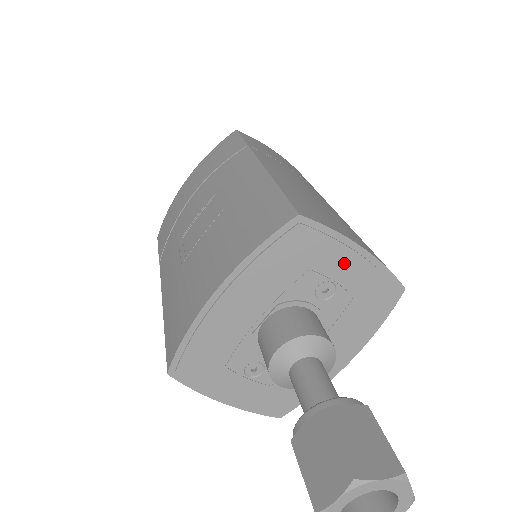
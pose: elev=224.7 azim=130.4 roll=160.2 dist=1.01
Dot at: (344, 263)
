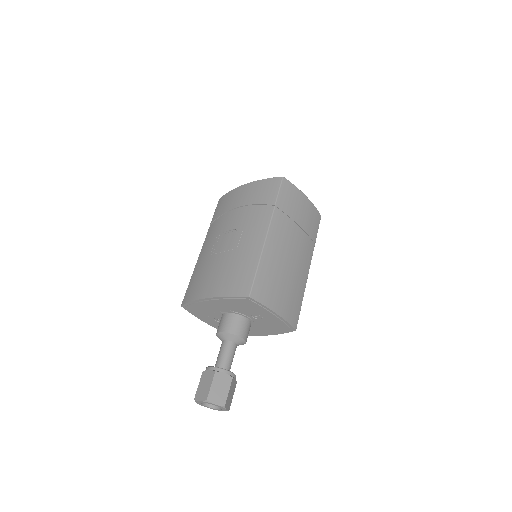
Dot at: (267, 315)
